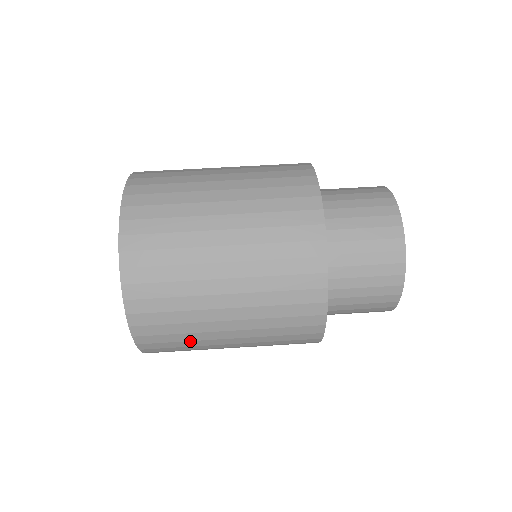
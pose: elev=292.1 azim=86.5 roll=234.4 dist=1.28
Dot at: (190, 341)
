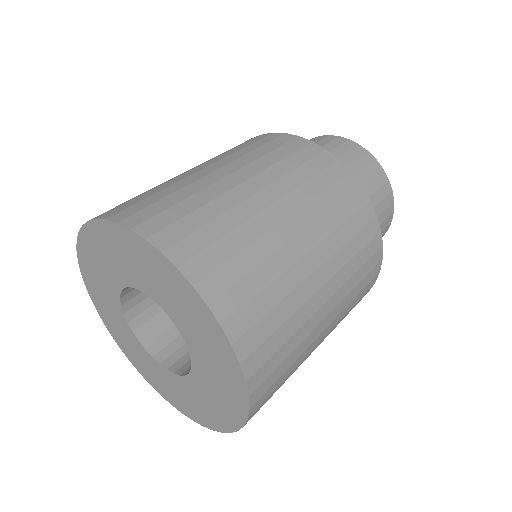
Dot at: (294, 333)
